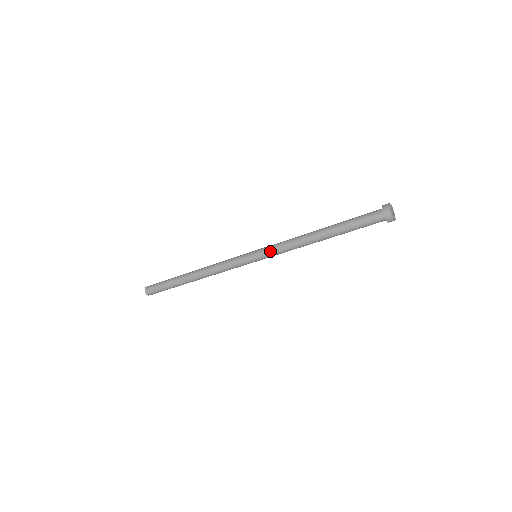
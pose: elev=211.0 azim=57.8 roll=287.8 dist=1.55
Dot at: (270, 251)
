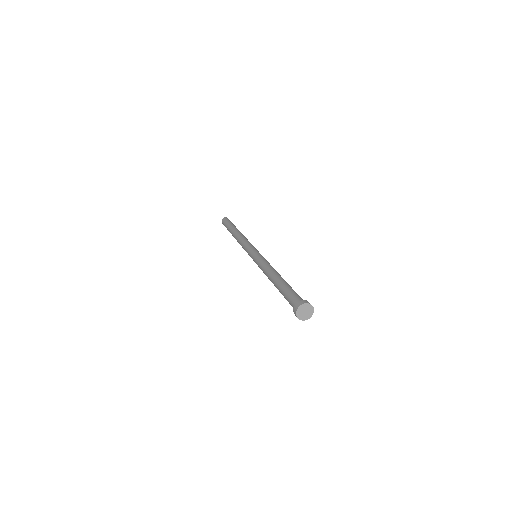
Dot at: occluded
